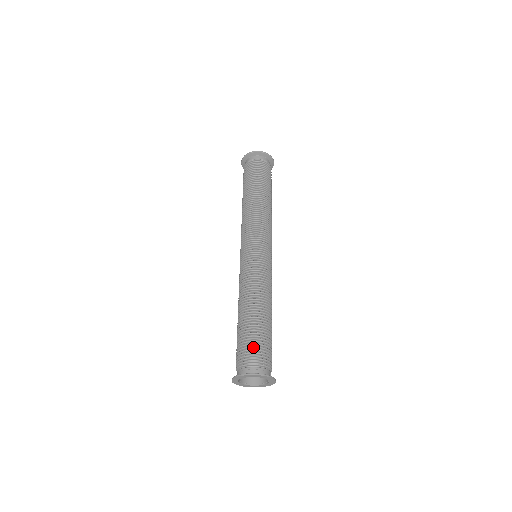
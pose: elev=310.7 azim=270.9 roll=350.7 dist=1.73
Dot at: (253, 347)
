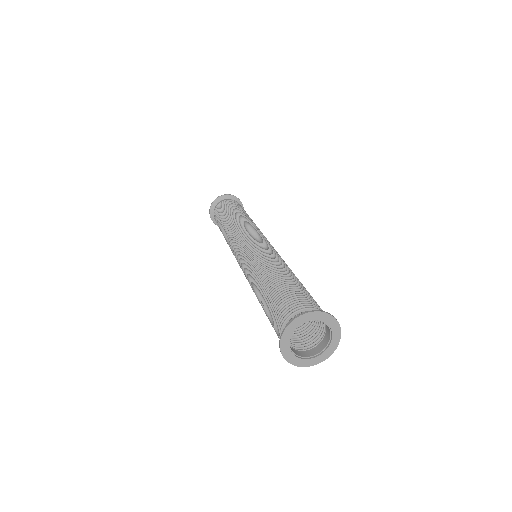
Dot at: (299, 295)
